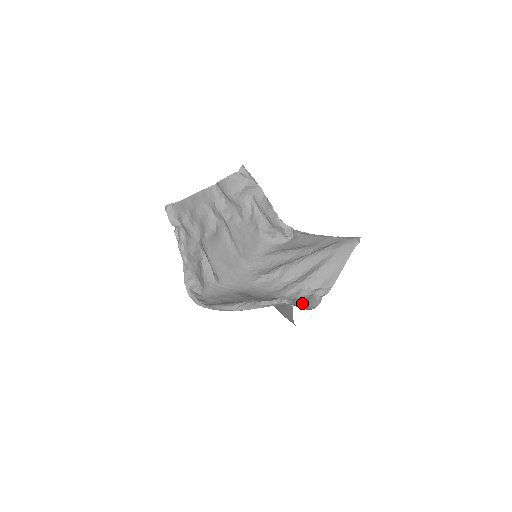
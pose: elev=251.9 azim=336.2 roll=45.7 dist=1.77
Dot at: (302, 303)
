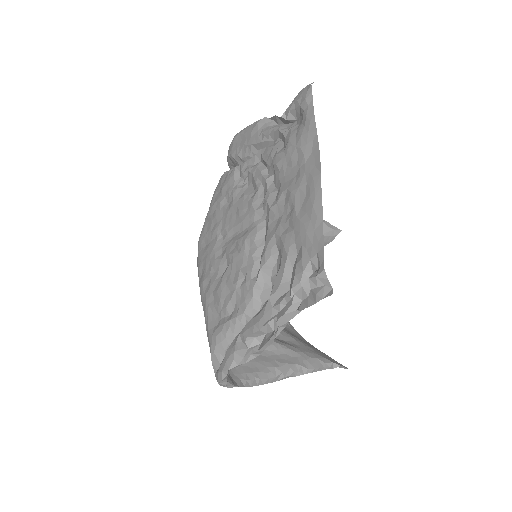
Dot at: occluded
